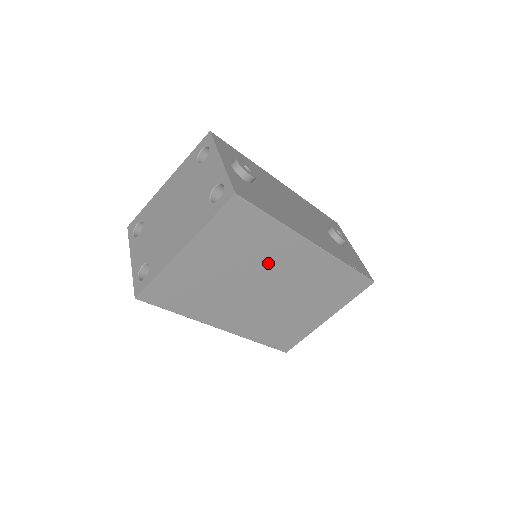
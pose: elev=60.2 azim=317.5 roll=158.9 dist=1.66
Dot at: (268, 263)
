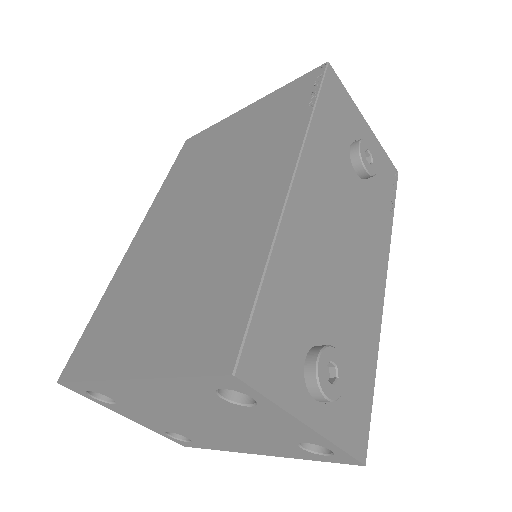
Dot at: occluded
